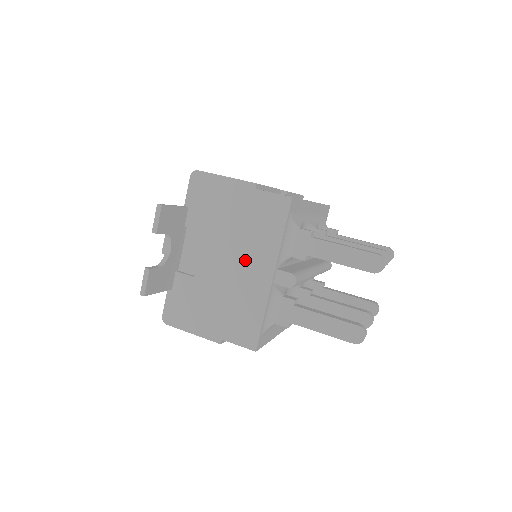
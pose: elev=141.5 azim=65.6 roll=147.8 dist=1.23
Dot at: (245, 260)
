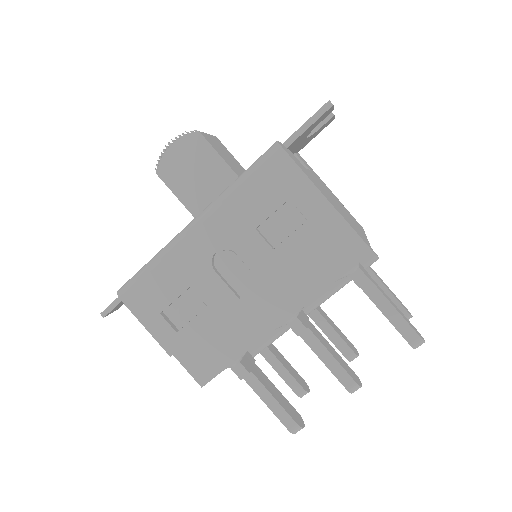
Dot at: occluded
